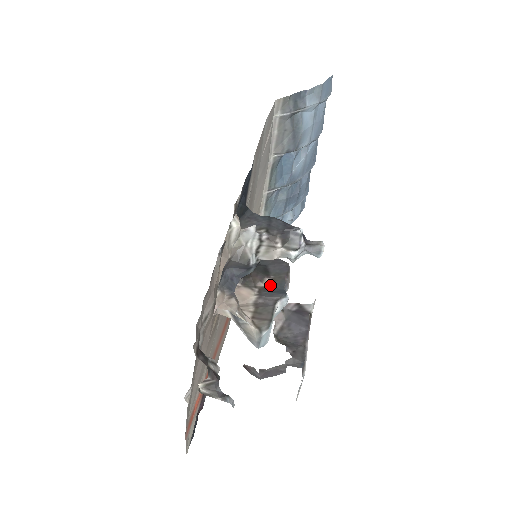
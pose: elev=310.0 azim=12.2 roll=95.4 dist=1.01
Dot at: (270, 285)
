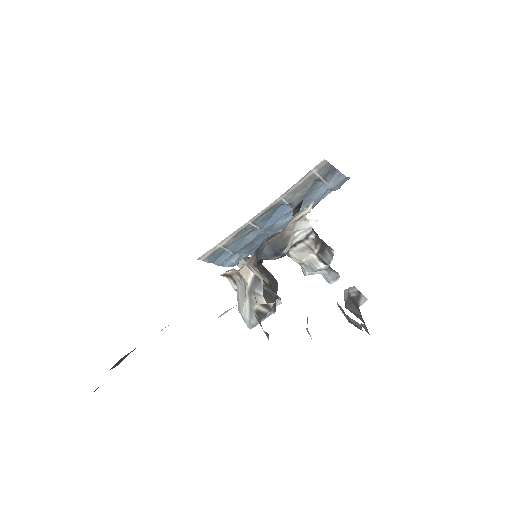
Dot at: (268, 284)
